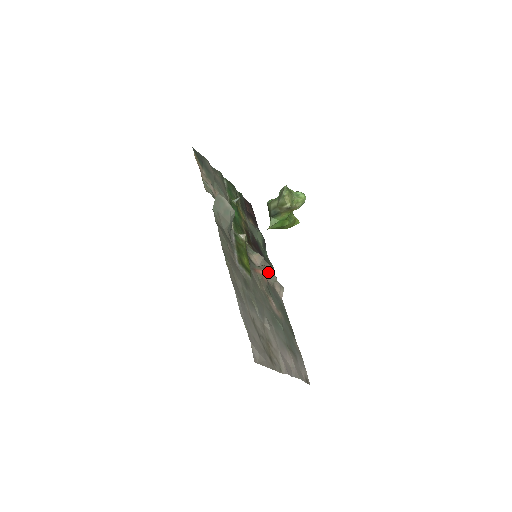
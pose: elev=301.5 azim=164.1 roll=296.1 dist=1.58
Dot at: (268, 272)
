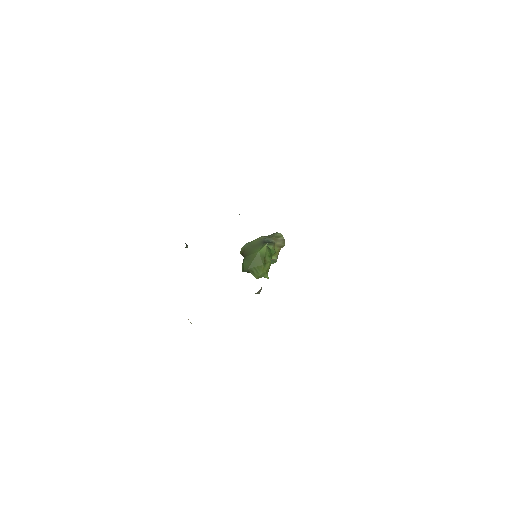
Dot at: occluded
